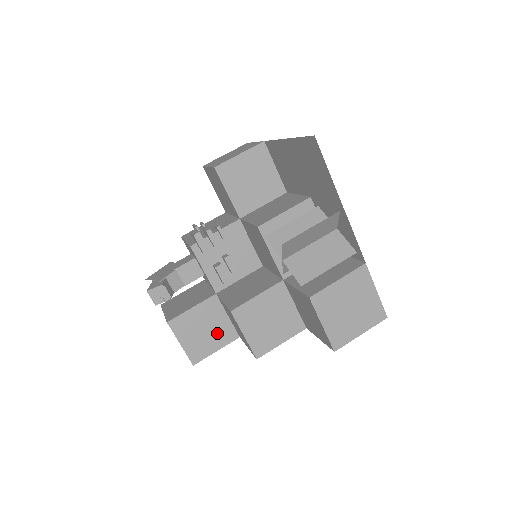
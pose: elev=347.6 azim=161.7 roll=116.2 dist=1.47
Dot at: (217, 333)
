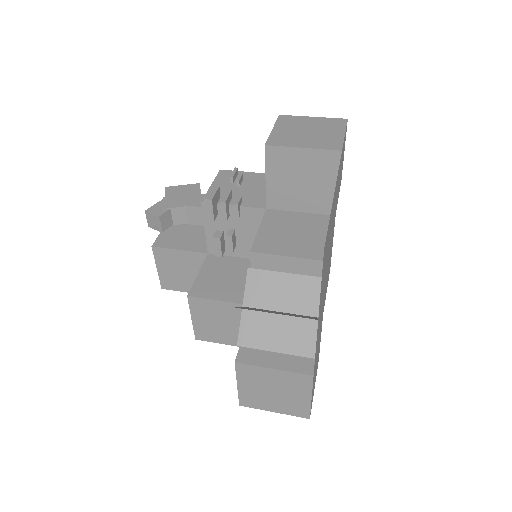
Dot at: occluded
